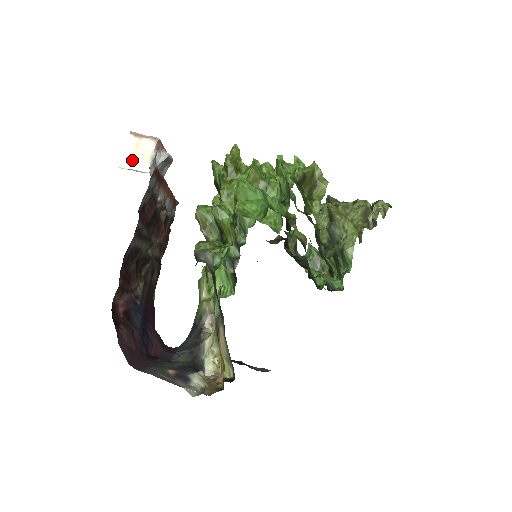
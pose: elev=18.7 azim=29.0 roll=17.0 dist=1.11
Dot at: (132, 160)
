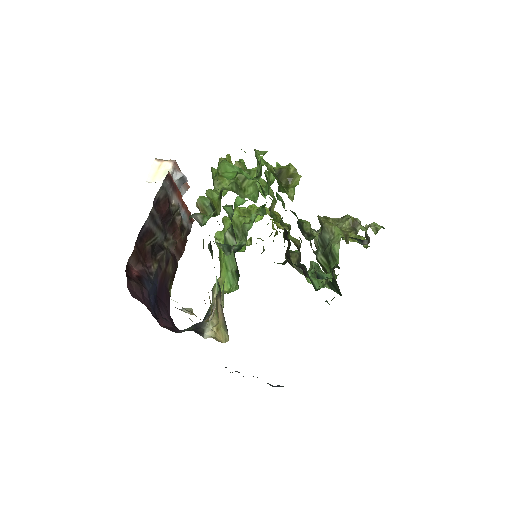
Dot at: (155, 176)
